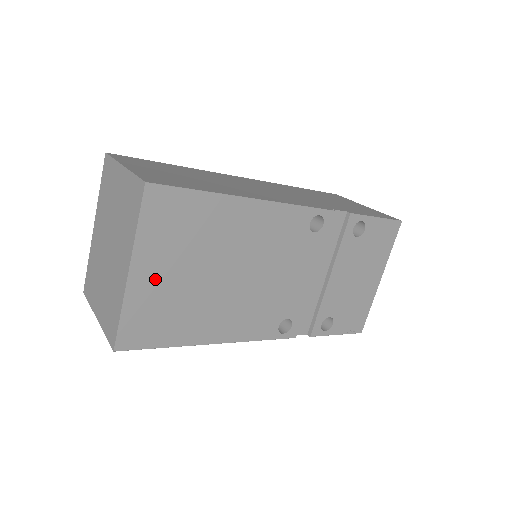
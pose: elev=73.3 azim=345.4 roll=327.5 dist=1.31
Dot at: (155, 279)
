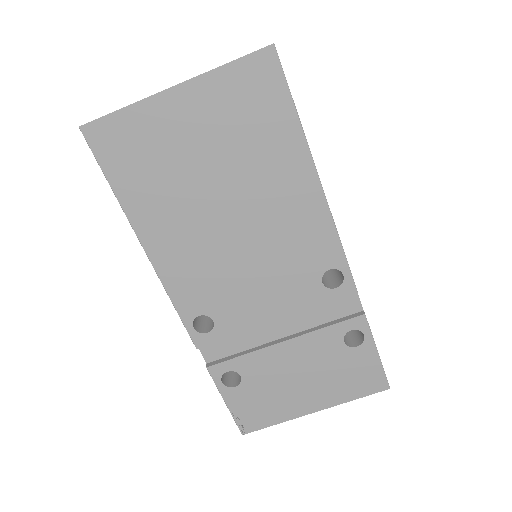
Dot at: (180, 123)
